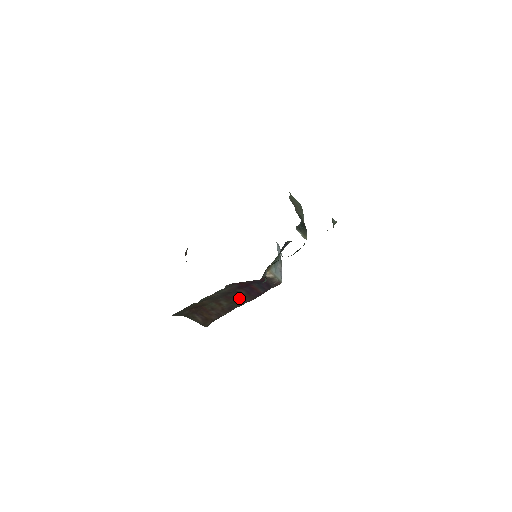
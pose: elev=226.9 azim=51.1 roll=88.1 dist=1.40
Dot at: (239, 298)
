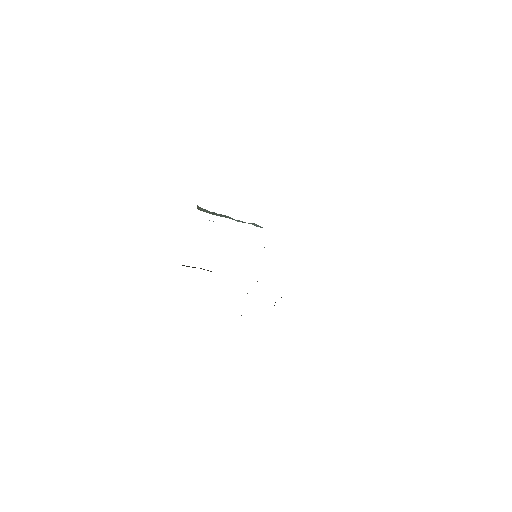
Dot at: occluded
